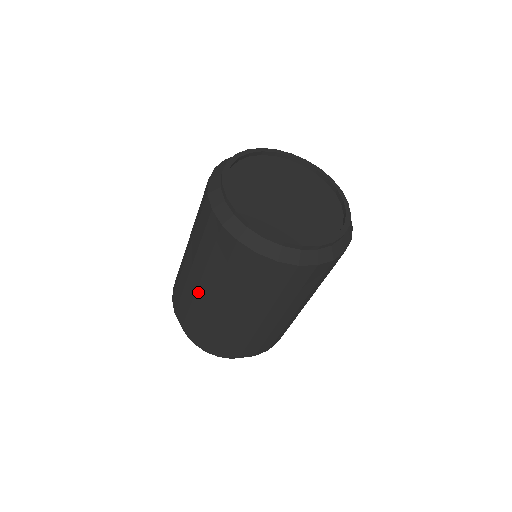
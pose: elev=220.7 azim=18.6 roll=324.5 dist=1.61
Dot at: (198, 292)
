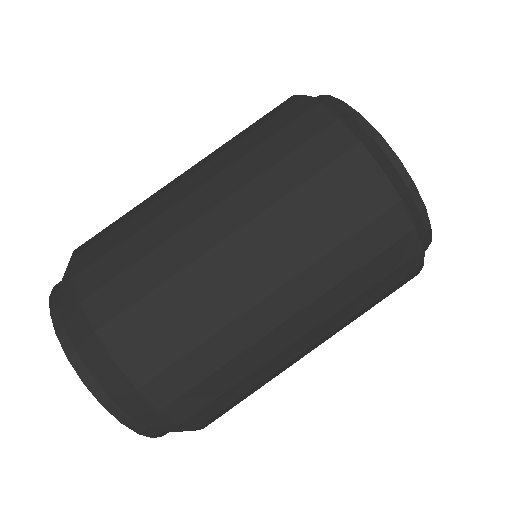
Dot at: (170, 183)
